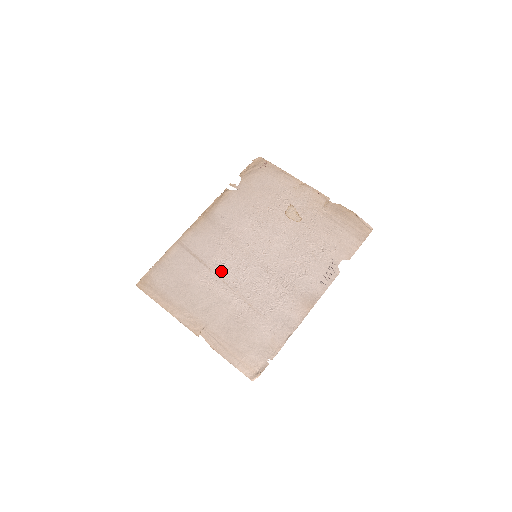
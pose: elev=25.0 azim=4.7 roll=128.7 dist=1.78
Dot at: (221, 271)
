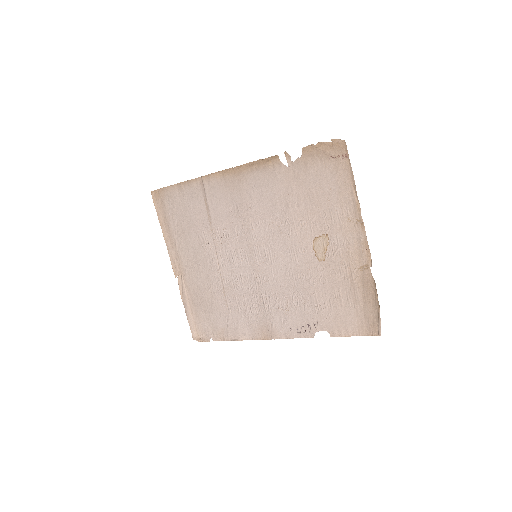
Dot at: (219, 242)
